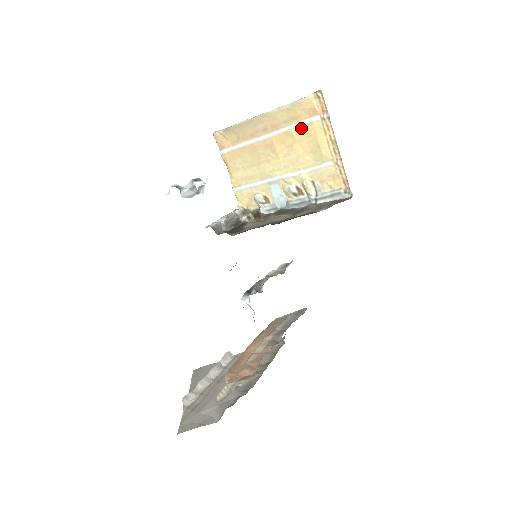
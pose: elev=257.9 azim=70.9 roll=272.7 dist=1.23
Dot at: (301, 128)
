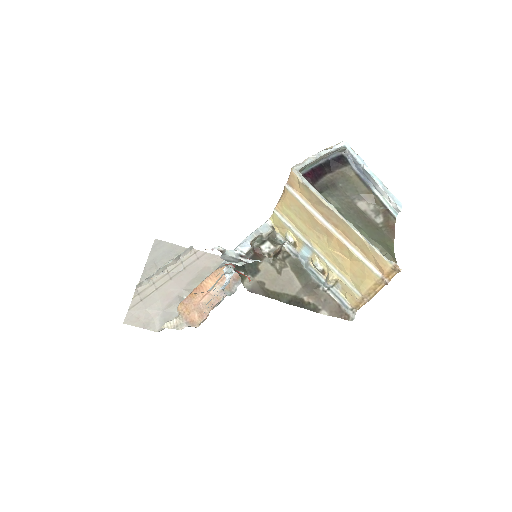
Dot at: (362, 262)
